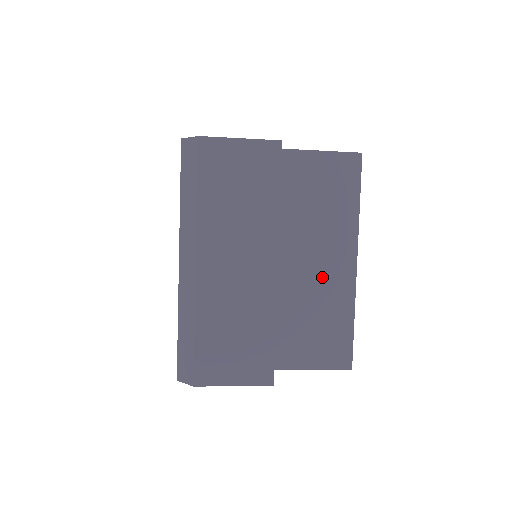
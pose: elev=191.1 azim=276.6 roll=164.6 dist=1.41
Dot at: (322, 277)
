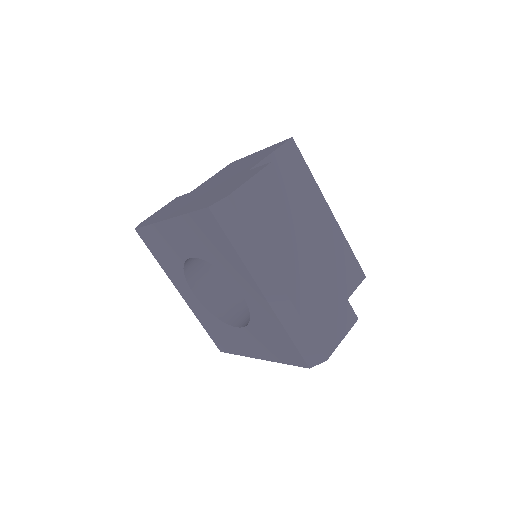
Dot at: (322, 235)
